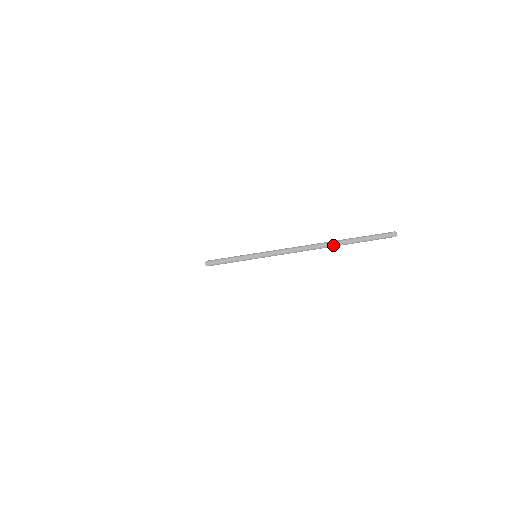
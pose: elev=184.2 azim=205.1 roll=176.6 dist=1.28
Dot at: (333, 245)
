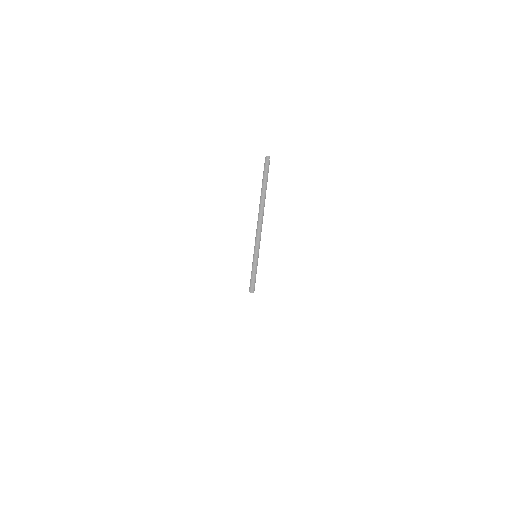
Dot at: (262, 203)
